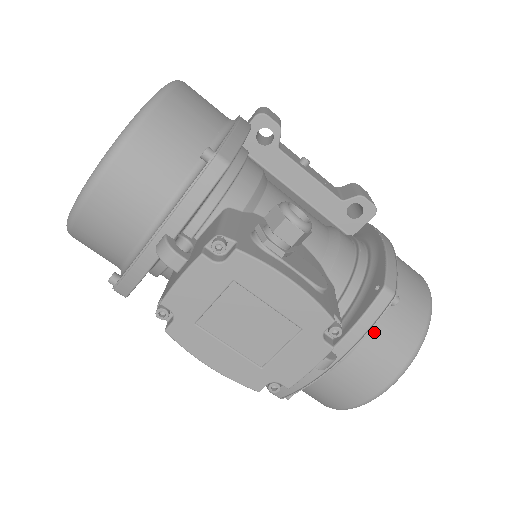
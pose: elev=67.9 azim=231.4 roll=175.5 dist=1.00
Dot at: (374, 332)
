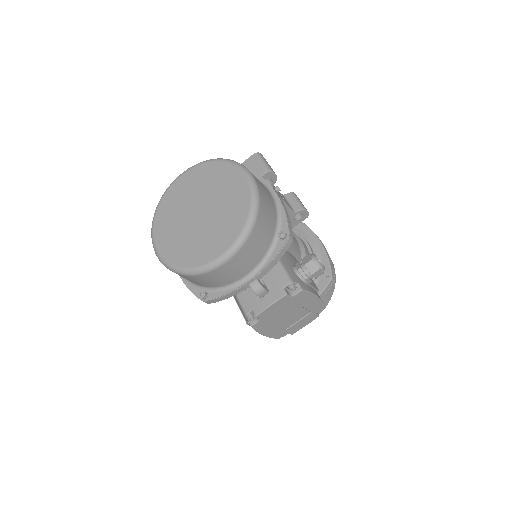
Dot at: occluded
